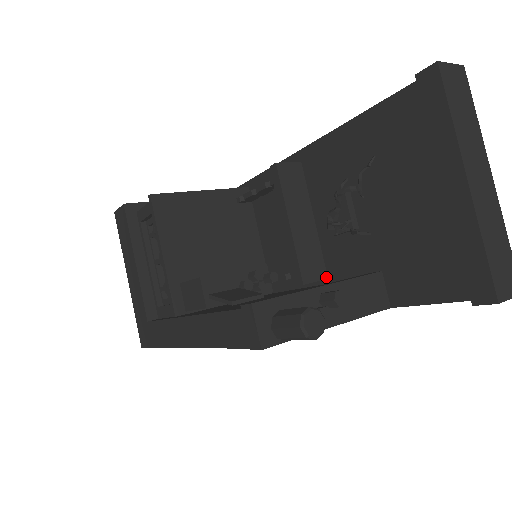
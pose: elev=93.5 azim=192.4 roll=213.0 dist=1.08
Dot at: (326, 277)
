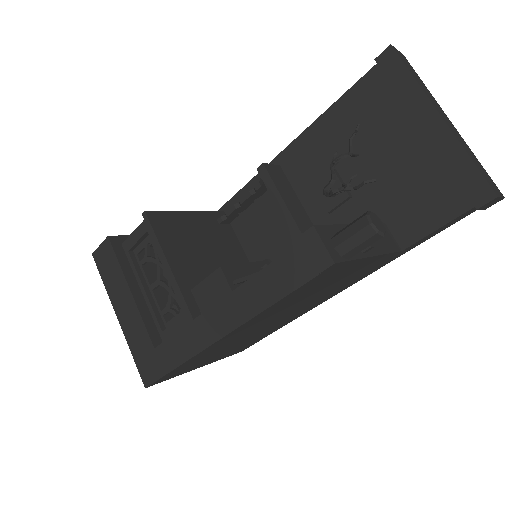
Dot at: occluded
